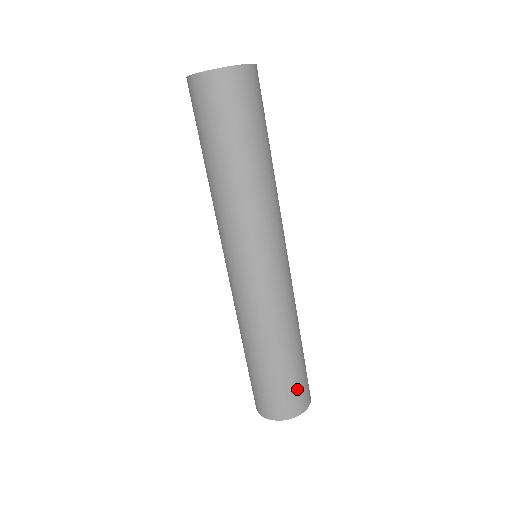
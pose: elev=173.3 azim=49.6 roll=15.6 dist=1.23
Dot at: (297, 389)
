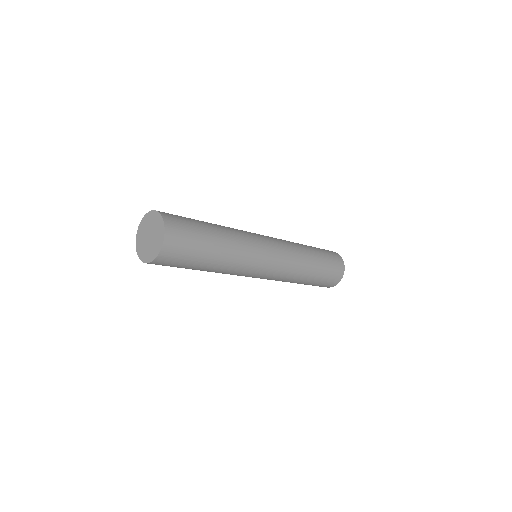
Dot at: (326, 282)
